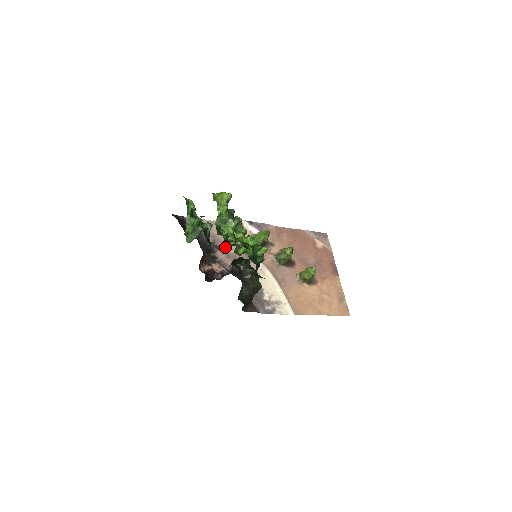
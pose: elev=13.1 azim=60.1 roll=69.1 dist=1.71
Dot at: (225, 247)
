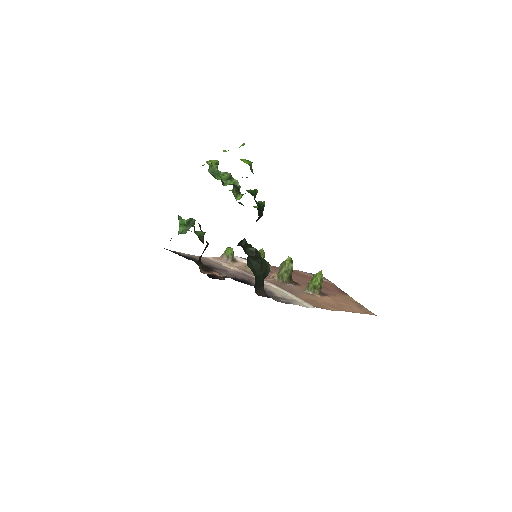
Dot at: (222, 269)
